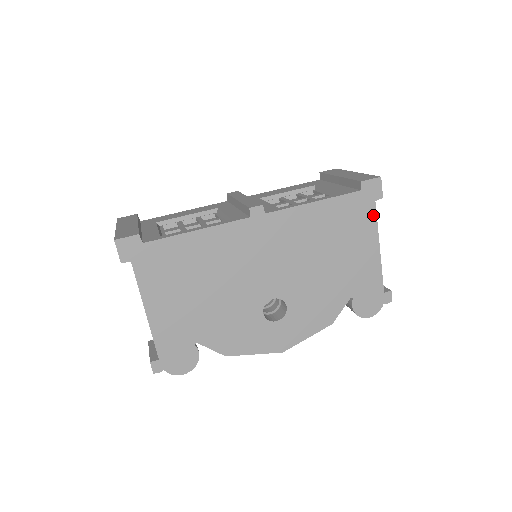
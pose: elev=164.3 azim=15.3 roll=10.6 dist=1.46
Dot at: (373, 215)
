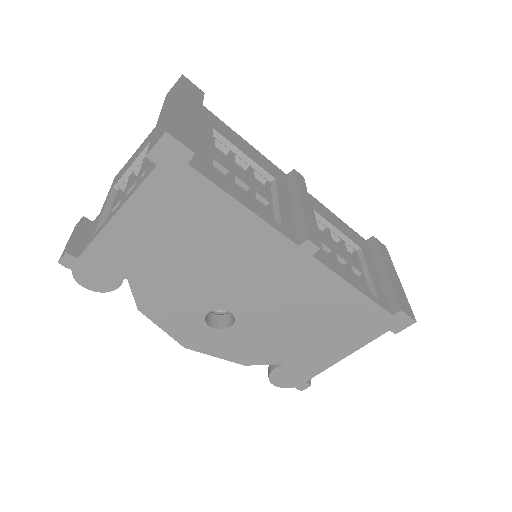
Dot at: (374, 336)
